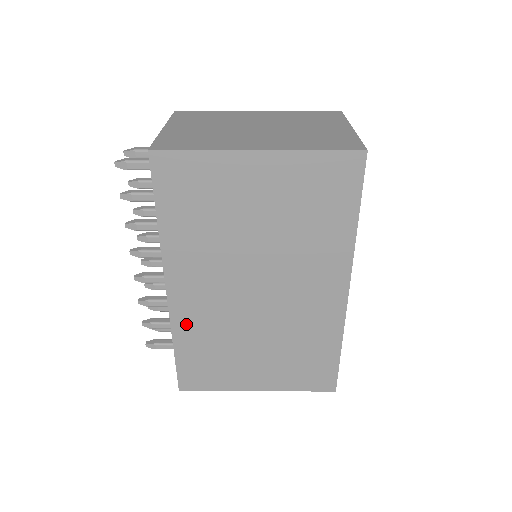
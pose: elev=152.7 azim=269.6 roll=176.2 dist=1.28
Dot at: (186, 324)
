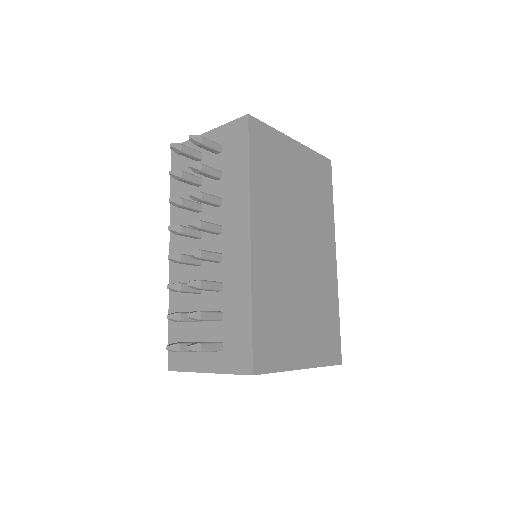
Dot at: (261, 279)
